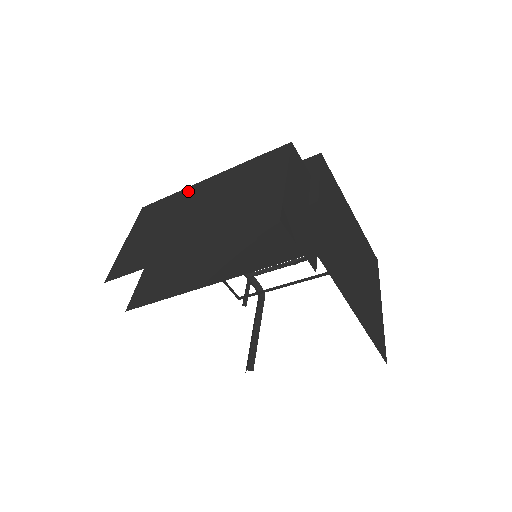
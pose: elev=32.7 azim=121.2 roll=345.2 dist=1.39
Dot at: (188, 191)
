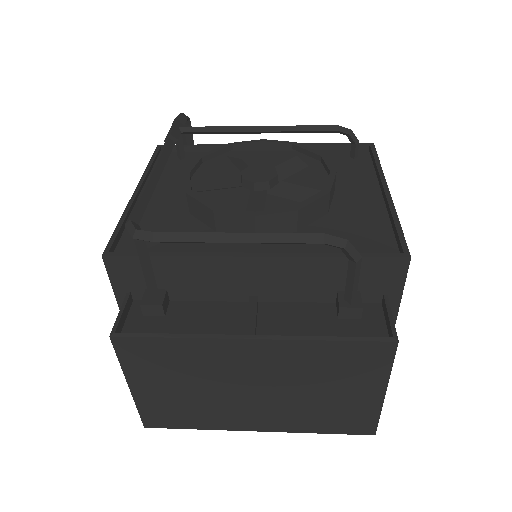
Dot at: (212, 348)
